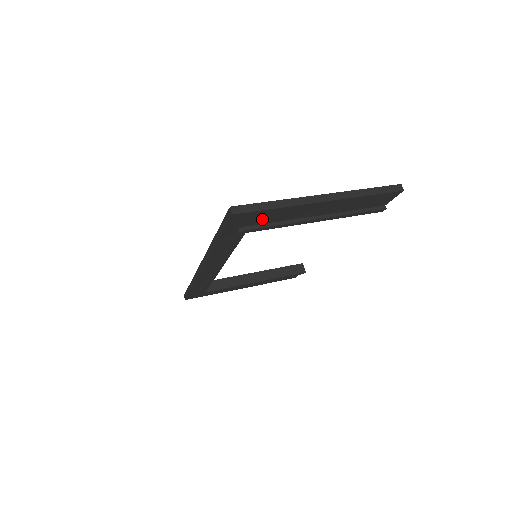
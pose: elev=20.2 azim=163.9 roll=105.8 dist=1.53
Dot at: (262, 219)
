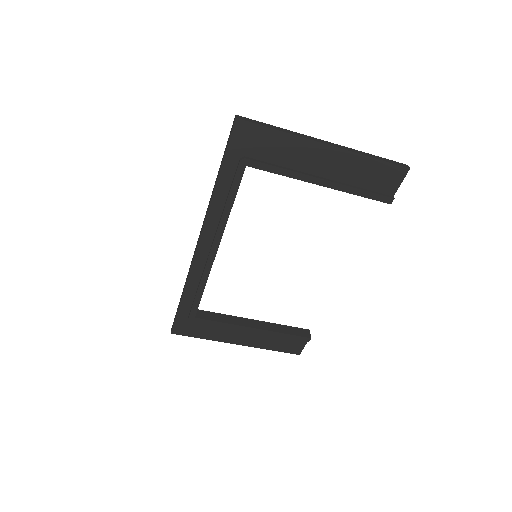
Dot at: (264, 149)
